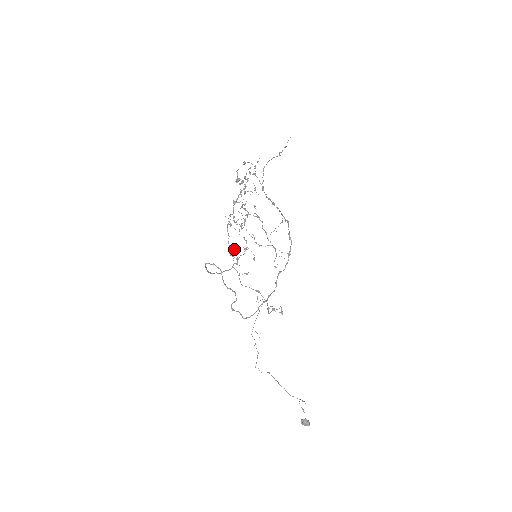
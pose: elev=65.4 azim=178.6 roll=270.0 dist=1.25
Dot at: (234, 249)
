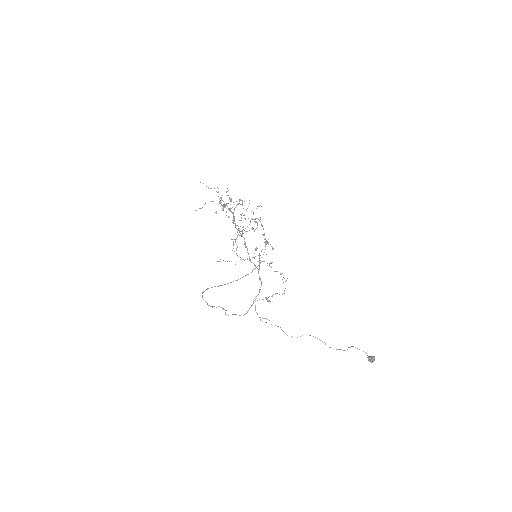
Dot at: (256, 249)
